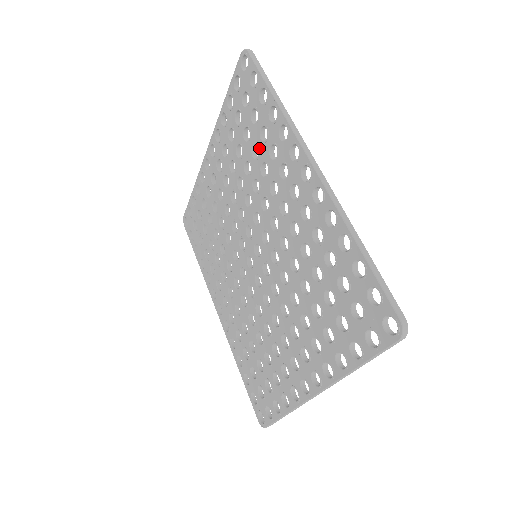
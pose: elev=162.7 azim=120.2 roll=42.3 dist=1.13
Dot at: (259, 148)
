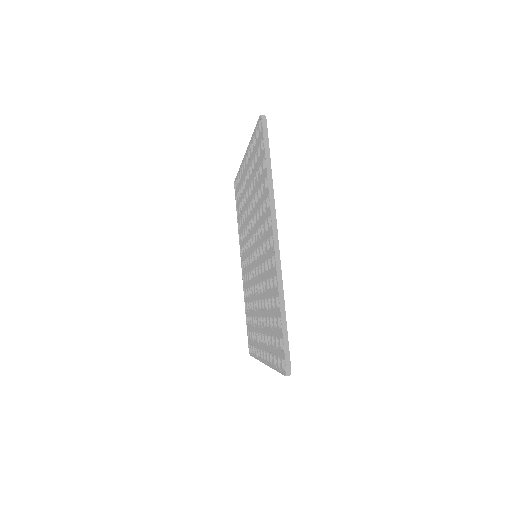
Dot at: (260, 194)
